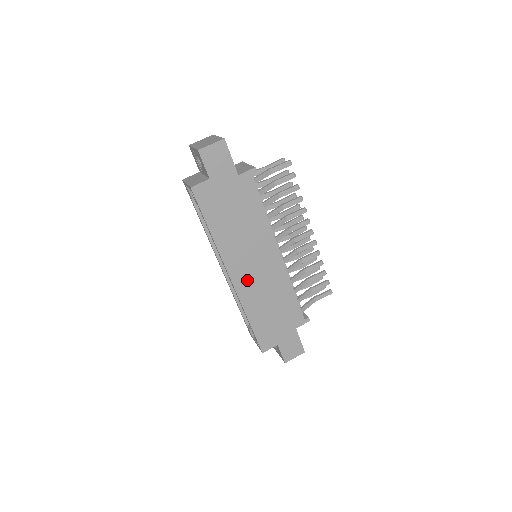
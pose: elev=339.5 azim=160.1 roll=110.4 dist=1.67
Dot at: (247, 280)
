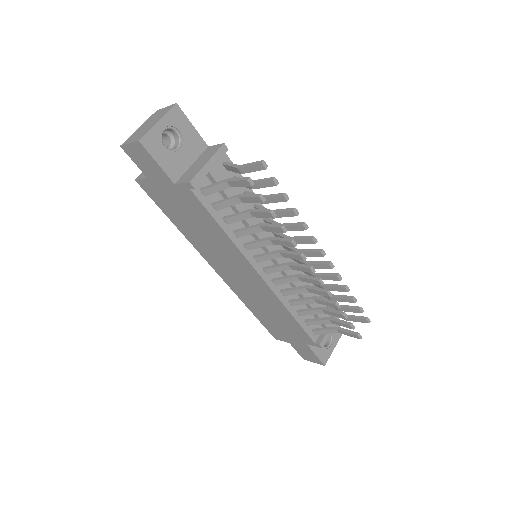
Dot at: (233, 280)
